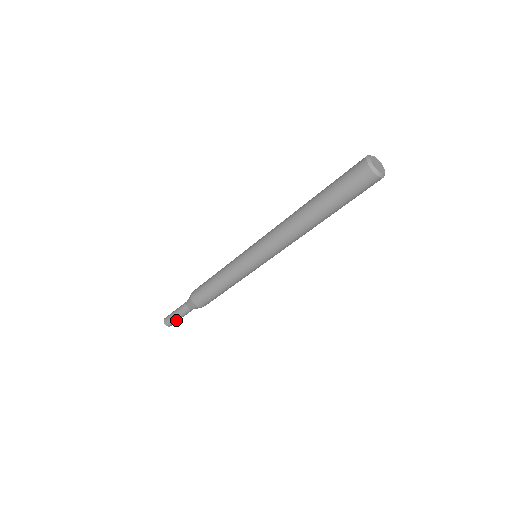
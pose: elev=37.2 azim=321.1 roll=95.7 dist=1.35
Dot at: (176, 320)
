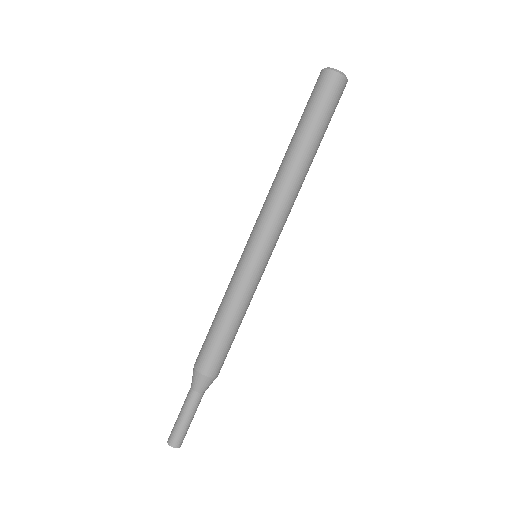
Dot at: (178, 424)
